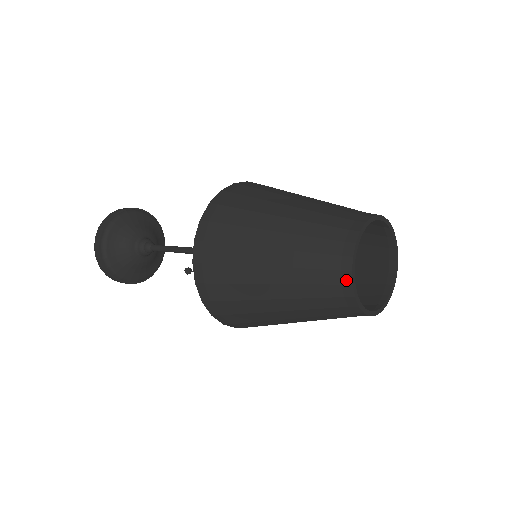
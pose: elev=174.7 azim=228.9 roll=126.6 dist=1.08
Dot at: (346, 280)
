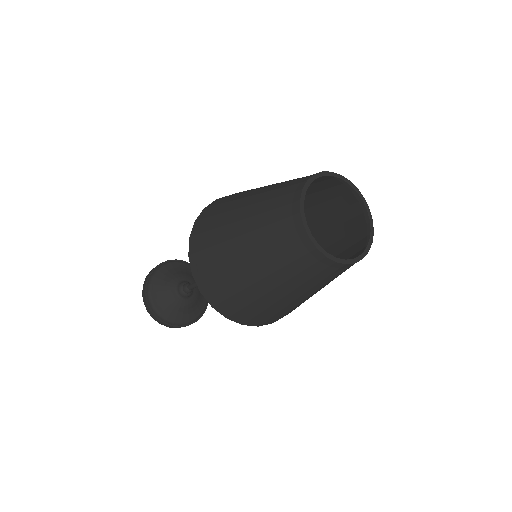
Dot at: (300, 187)
